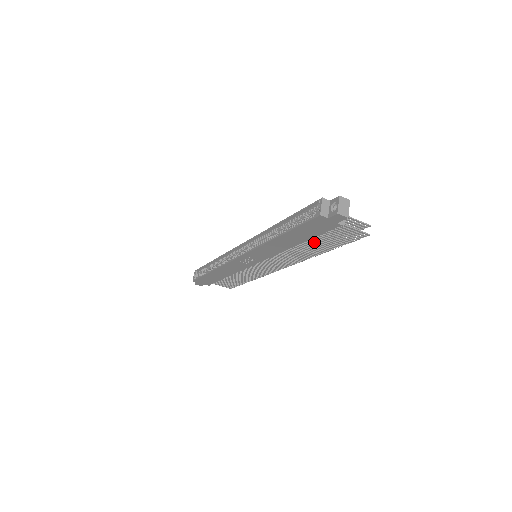
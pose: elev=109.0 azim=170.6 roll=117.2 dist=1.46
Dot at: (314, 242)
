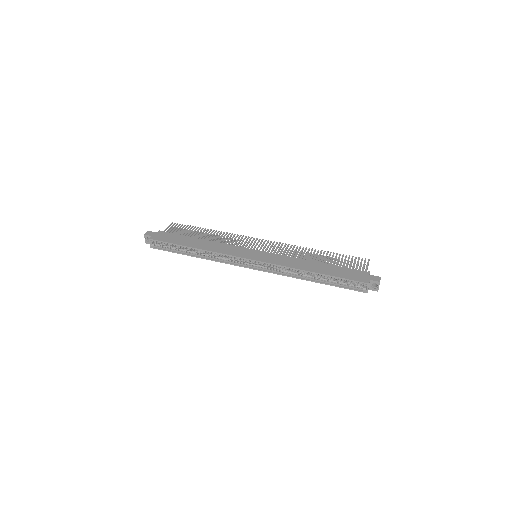
Dot at: occluded
